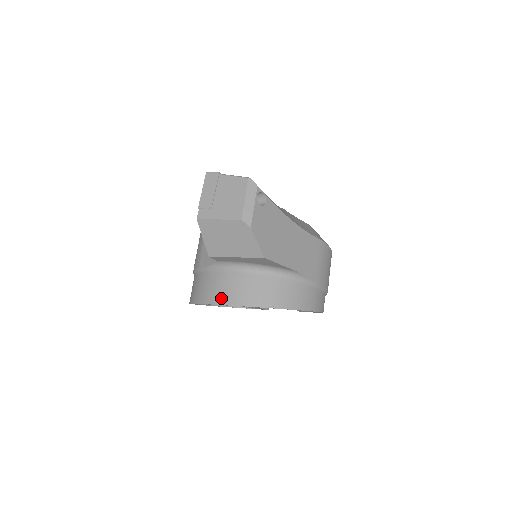
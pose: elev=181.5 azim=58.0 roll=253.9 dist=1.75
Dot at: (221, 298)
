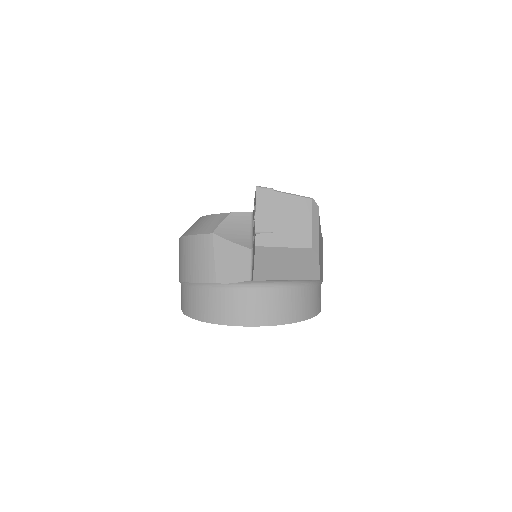
Dot at: (260, 319)
